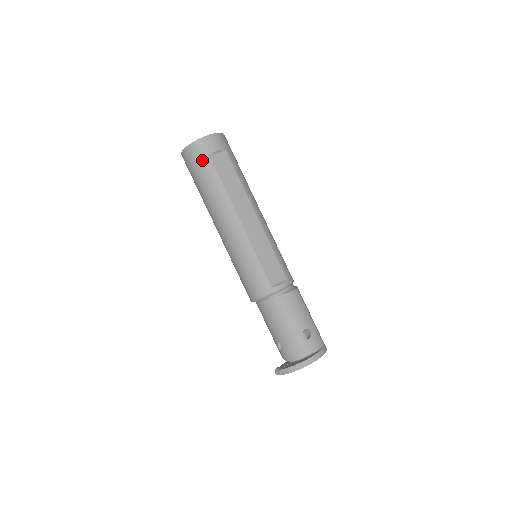
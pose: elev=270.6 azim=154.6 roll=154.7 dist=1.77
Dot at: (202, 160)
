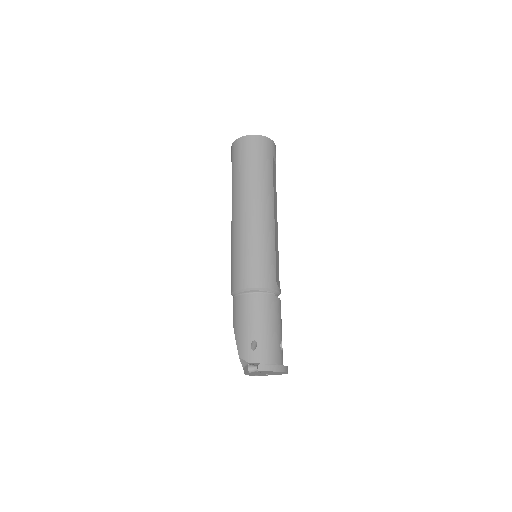
Dot at: (267, 153)
